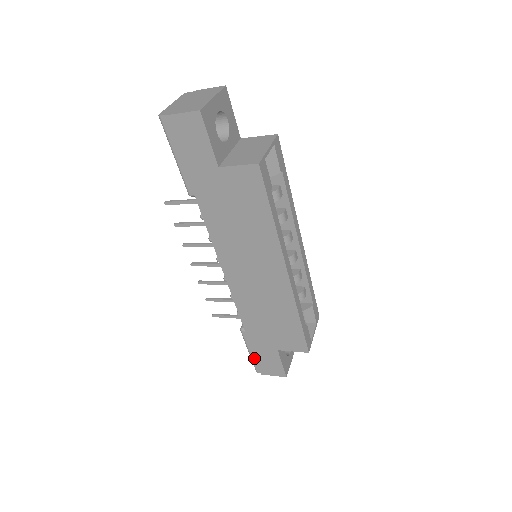
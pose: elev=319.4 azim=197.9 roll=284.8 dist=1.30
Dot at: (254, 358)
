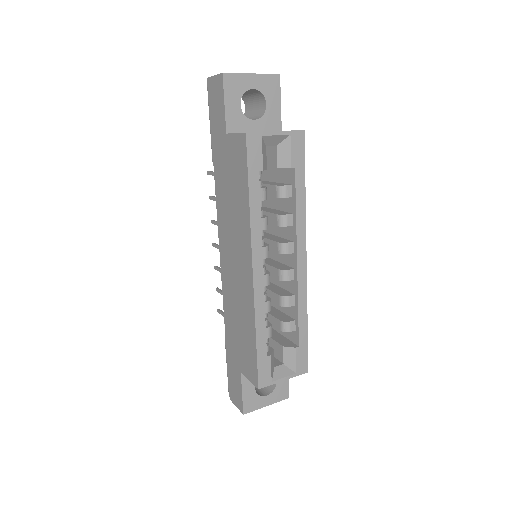
Dot at: occluded
